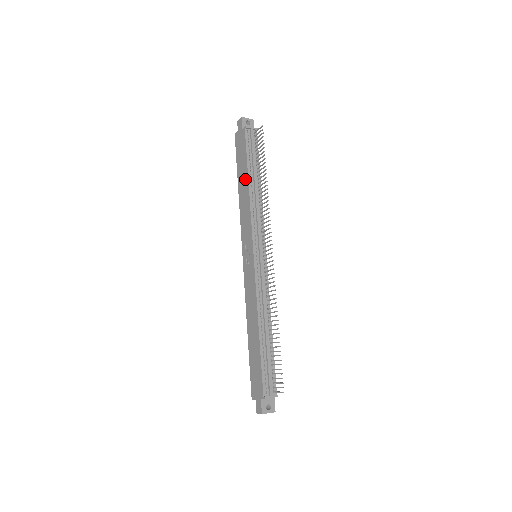
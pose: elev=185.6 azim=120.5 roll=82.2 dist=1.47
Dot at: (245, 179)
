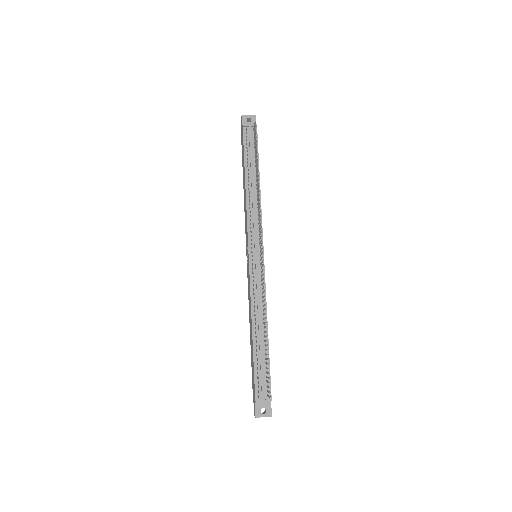
Dot at: (244, 179)
